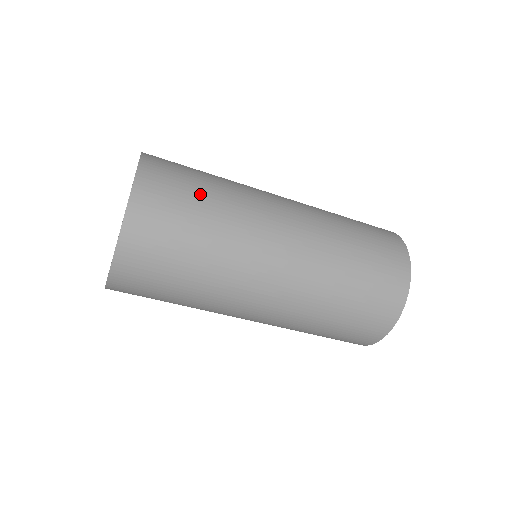
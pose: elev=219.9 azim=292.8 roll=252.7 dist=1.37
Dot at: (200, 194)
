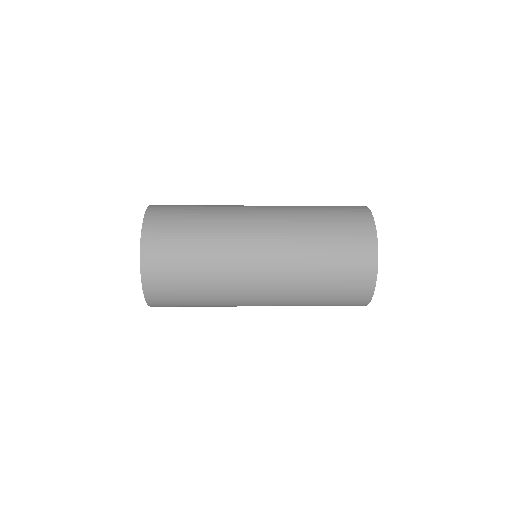
Dot at: (188, 256)
